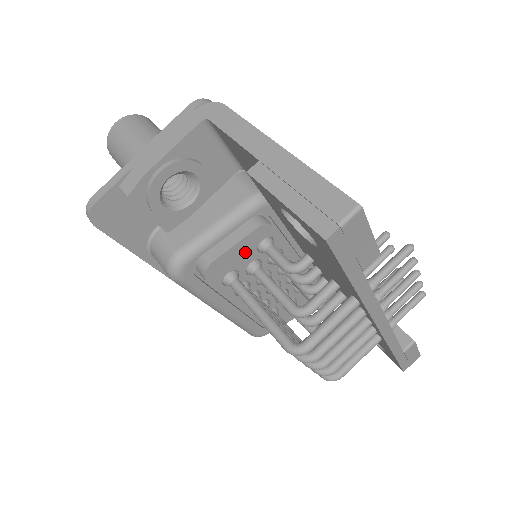
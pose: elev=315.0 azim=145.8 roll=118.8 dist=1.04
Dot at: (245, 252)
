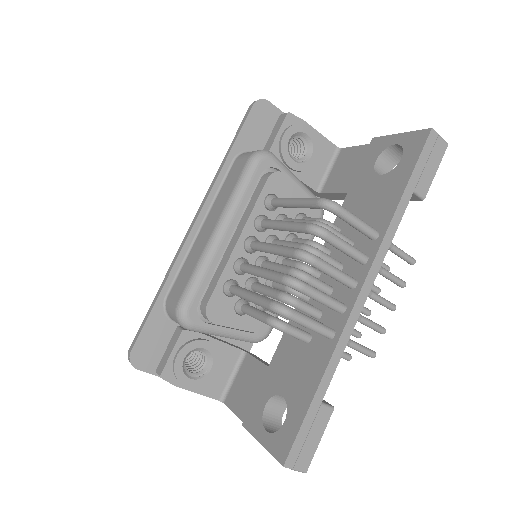
Dot at: occluded
